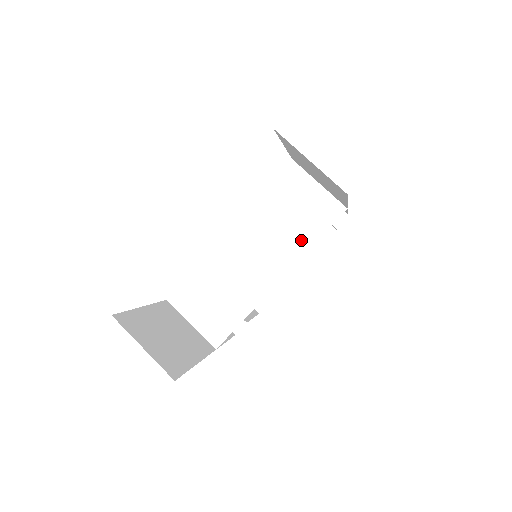
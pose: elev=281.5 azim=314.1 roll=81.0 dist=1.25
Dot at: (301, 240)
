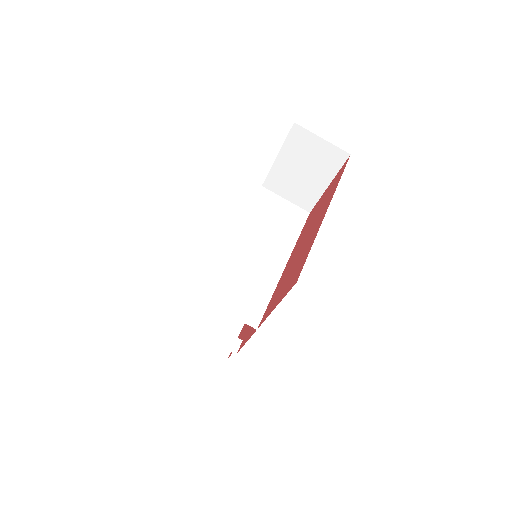
Dot at: (289, 235)
